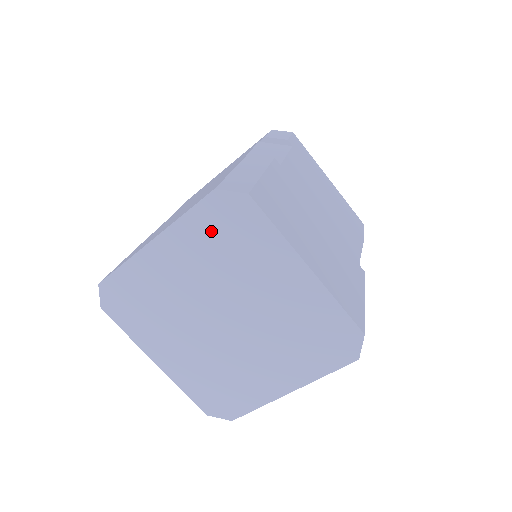
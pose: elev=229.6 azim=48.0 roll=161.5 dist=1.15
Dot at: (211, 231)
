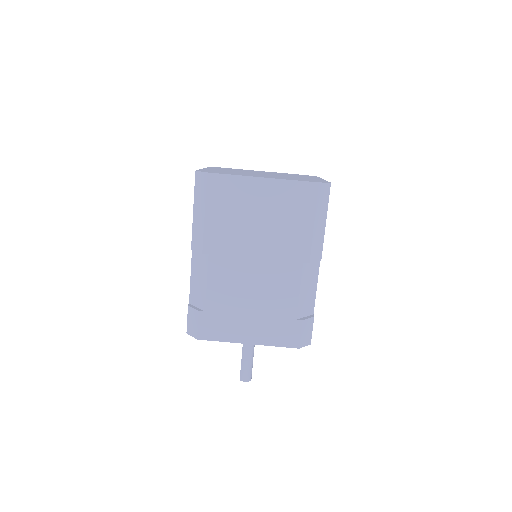
Dot at: occluded
